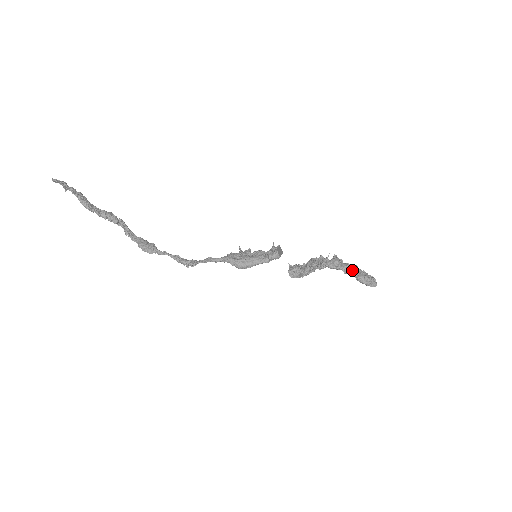
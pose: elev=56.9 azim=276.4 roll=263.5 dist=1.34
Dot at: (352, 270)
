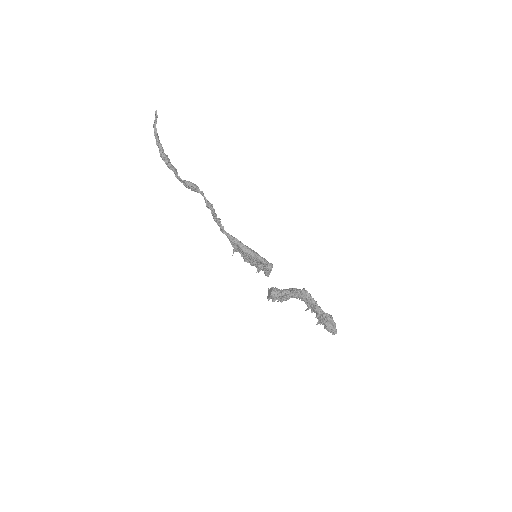
Dot at: occluded
